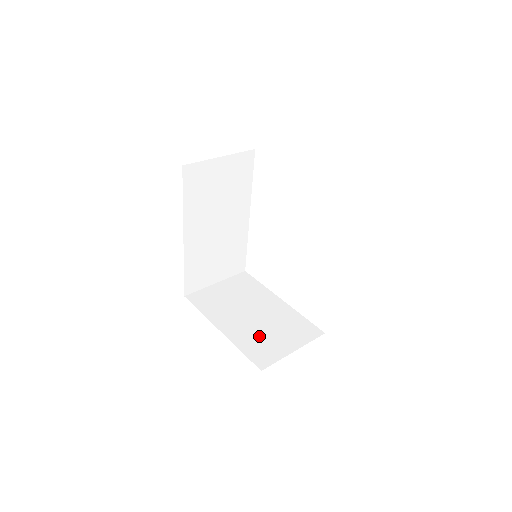
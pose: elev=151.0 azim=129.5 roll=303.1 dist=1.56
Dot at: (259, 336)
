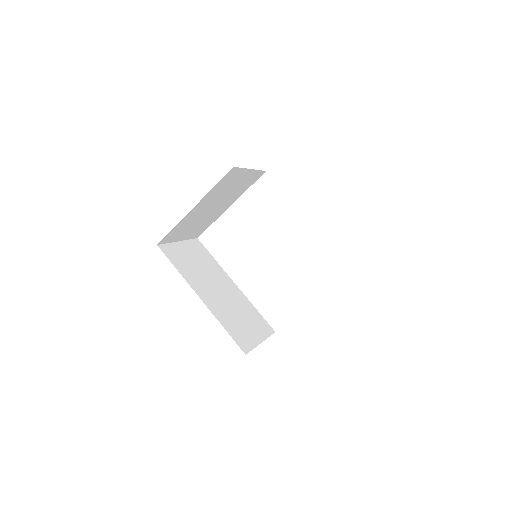
Dot at: occluded
